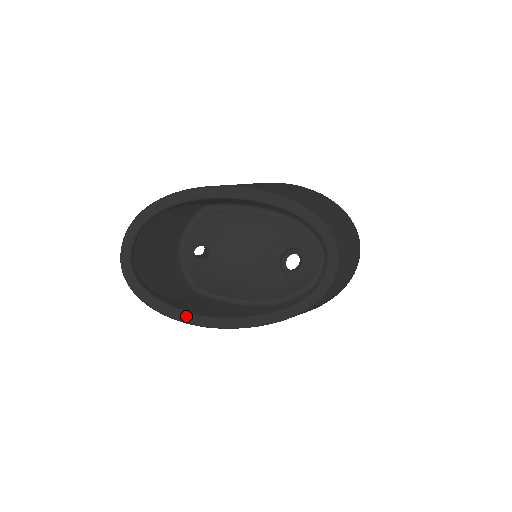
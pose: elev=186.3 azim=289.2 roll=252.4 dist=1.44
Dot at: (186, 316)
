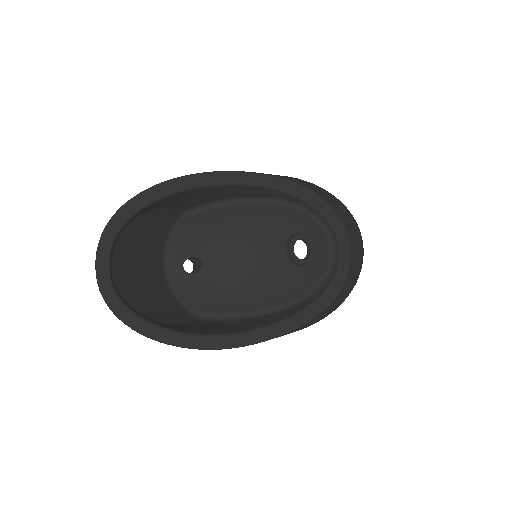
Dot at: (195, 339)
